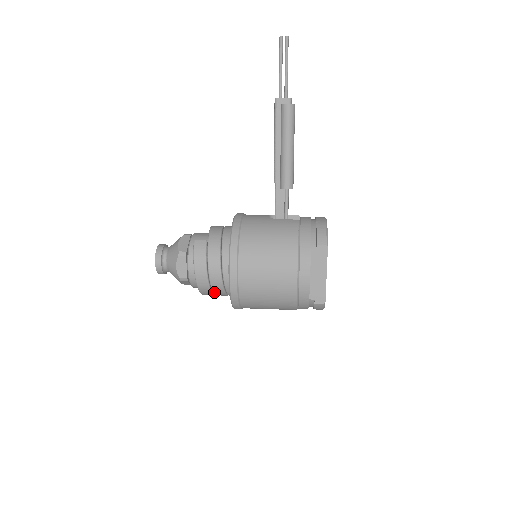
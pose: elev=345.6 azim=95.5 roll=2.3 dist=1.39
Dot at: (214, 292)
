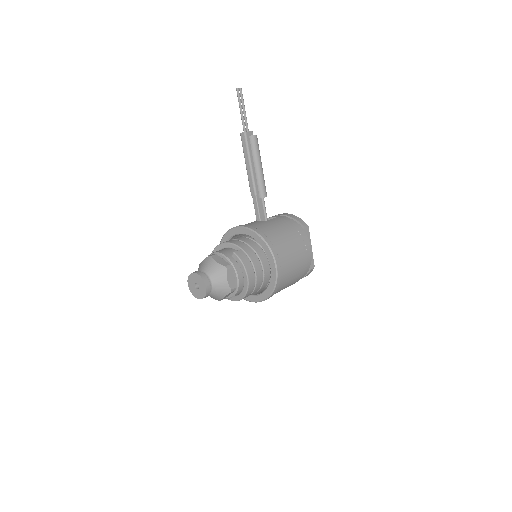
Dot at: (254, 291)
